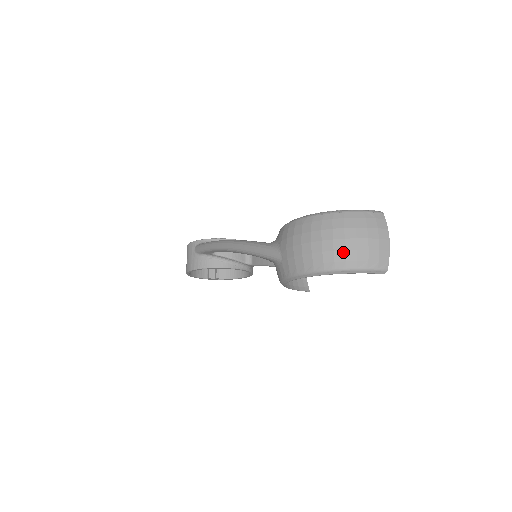
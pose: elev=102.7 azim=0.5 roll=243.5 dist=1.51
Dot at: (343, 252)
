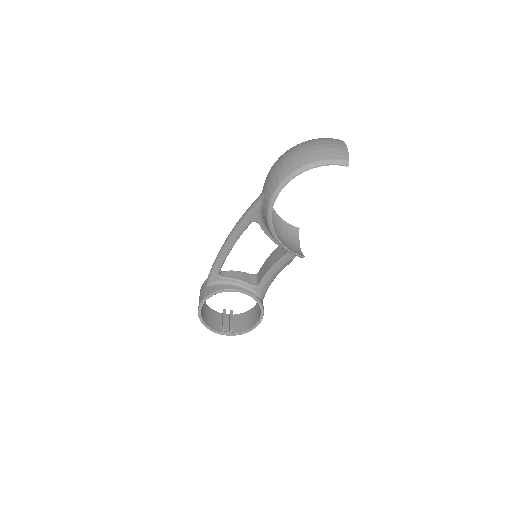
Dot at: (307, 153)
